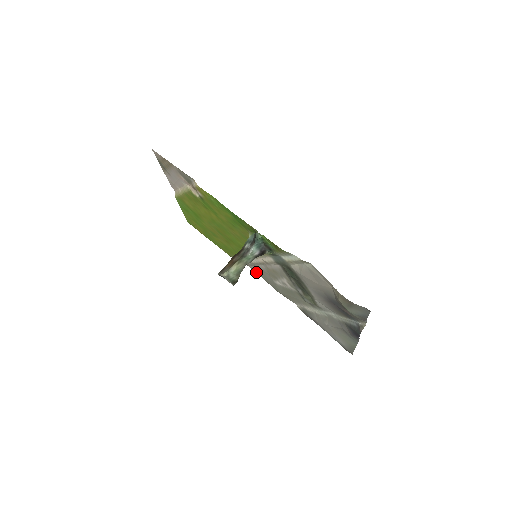
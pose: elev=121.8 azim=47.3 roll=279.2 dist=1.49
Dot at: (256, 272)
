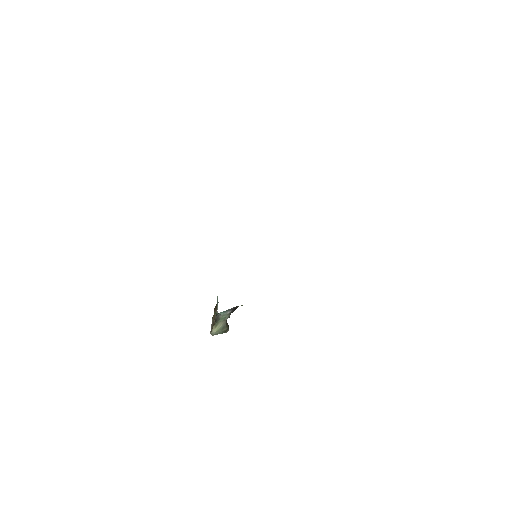
Dot at: occluded
